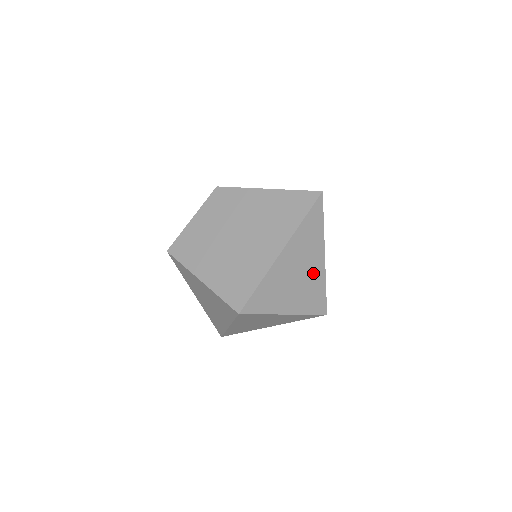
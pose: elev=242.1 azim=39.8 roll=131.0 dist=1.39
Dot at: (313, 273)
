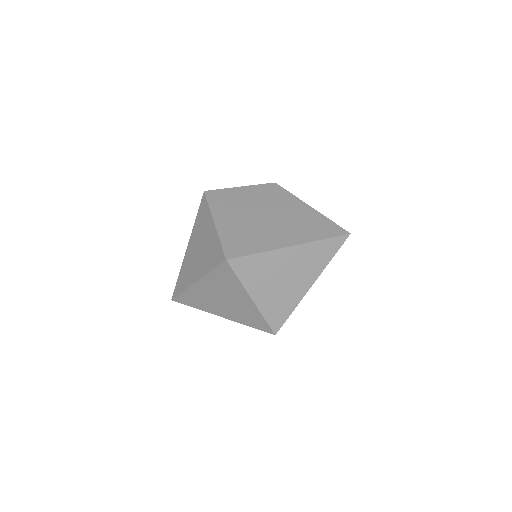
Dot at: (296, 288)
